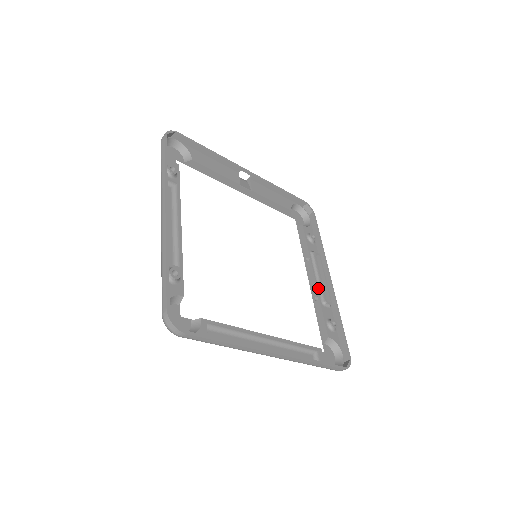
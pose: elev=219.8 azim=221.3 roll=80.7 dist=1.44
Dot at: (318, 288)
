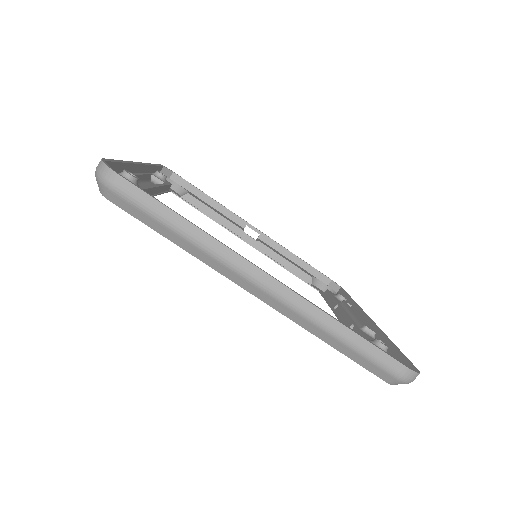
Dot at: (352, 320)
